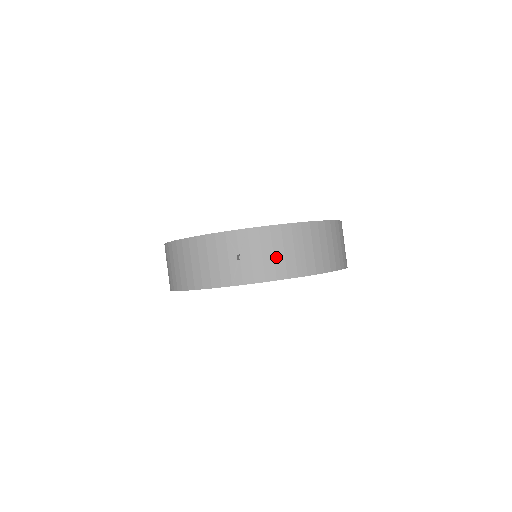
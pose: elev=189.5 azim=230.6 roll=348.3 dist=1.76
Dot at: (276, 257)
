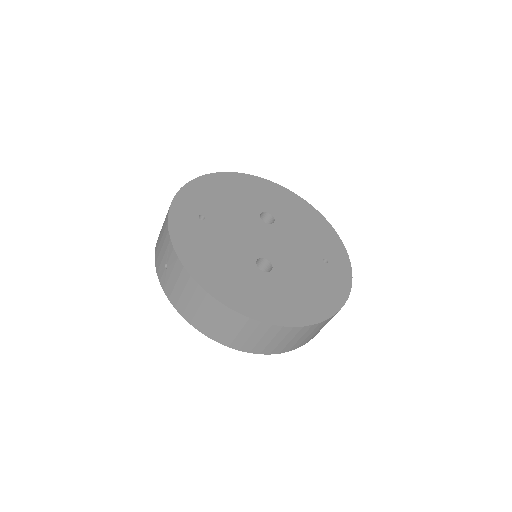
Dot at: (183, 297)
